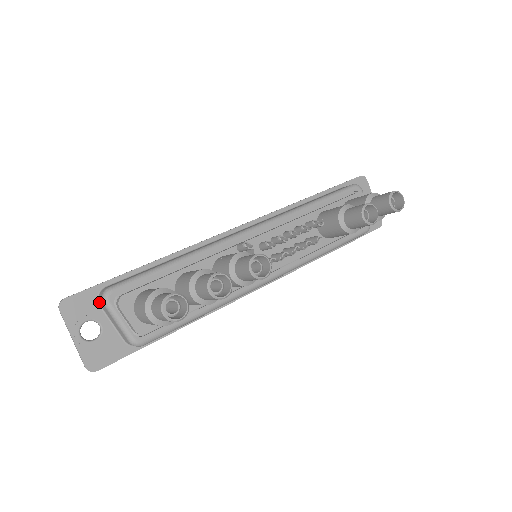
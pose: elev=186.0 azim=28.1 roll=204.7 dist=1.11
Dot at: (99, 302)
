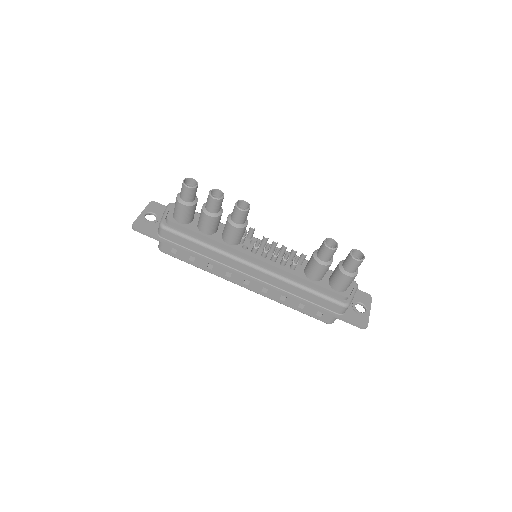
Dot at: occluded
